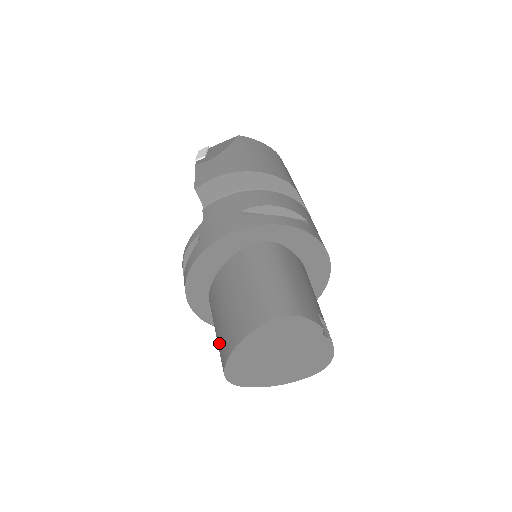
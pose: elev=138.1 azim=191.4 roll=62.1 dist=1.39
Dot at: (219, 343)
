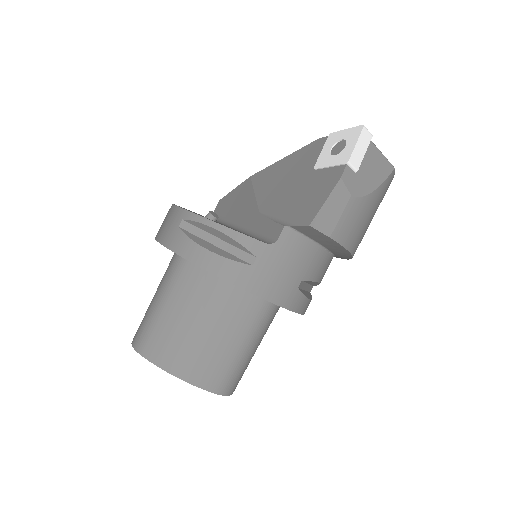
Dot at: (159, 329)
